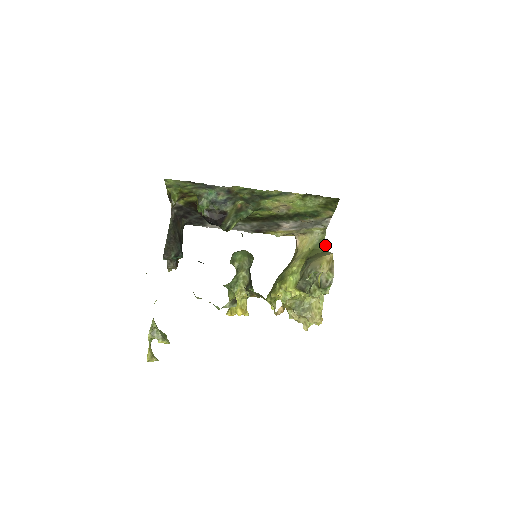
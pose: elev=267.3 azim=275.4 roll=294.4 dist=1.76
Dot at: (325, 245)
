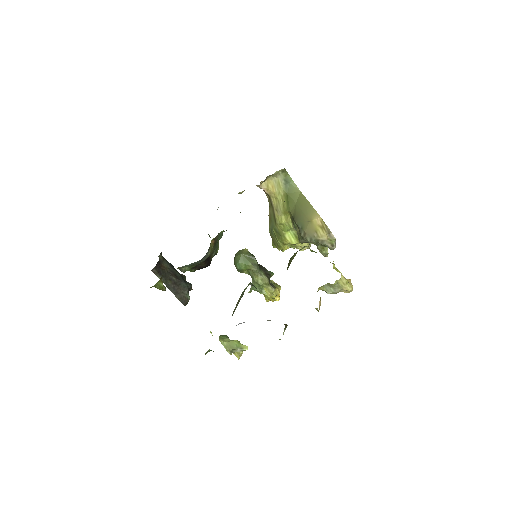
Dot at: occluded
